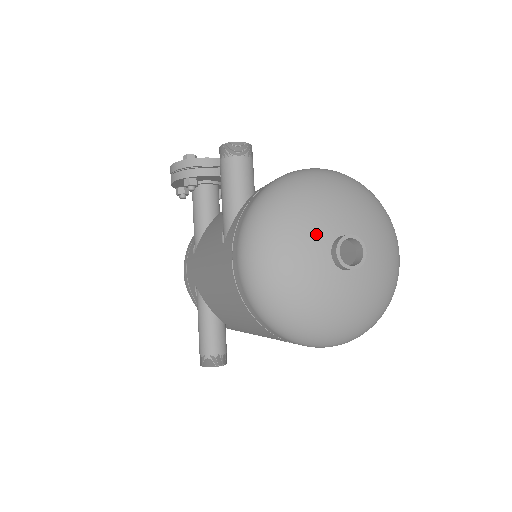
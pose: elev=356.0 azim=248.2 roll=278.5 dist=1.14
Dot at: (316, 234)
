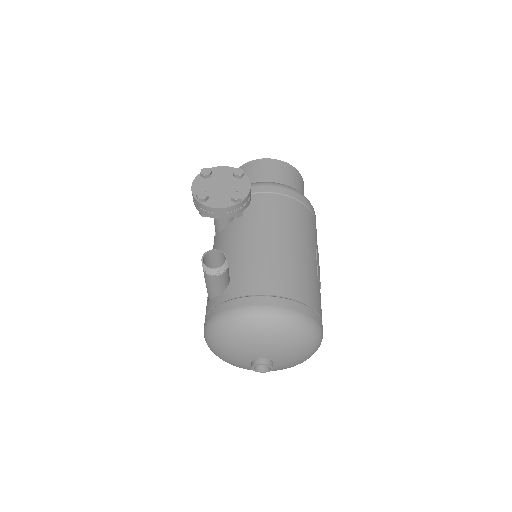
Dot at: (243, 355)
